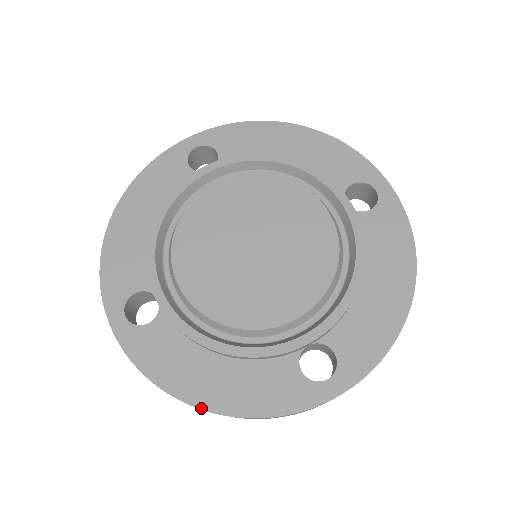
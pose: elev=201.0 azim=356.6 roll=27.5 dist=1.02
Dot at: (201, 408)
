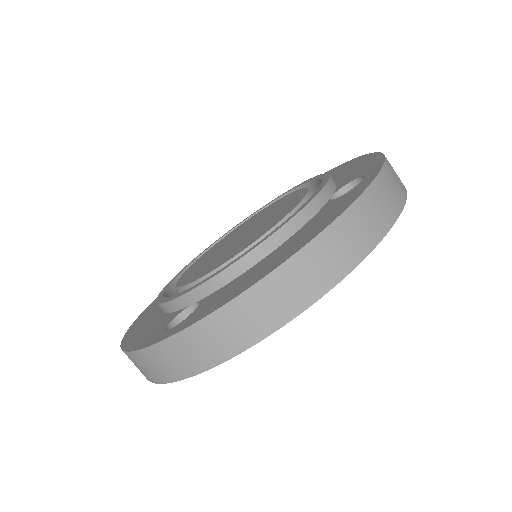
Dot at: (289, 257)
